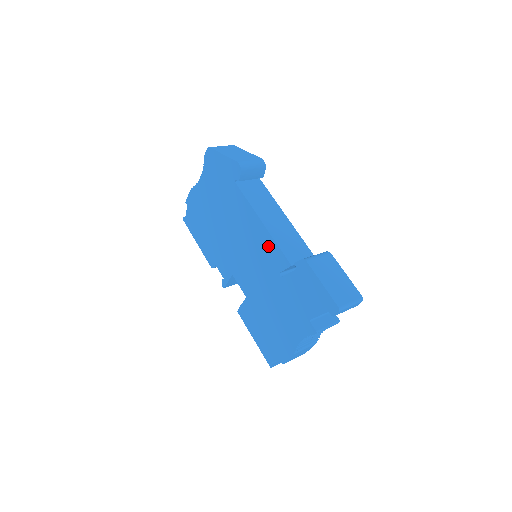
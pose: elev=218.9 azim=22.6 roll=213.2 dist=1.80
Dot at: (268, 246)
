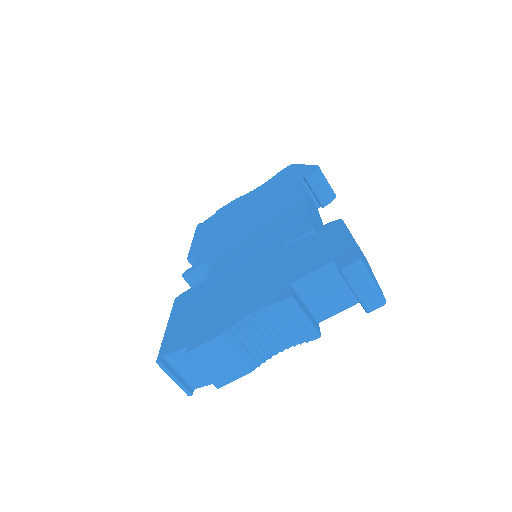
Dot at: (294, 219)
